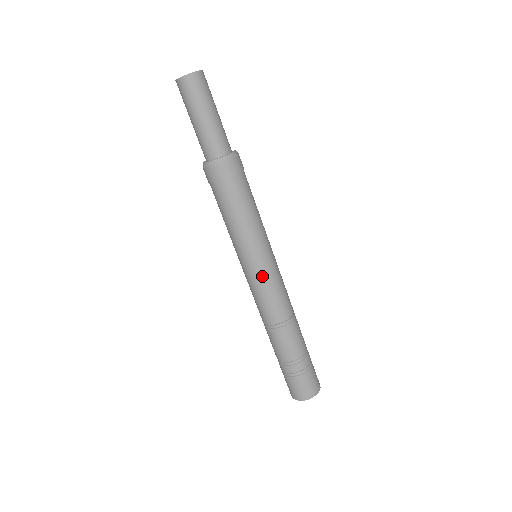
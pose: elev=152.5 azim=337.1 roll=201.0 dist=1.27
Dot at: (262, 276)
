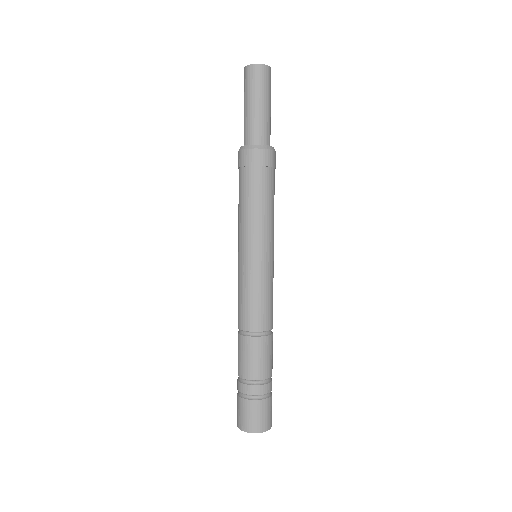
Dot at: (266, 274)
